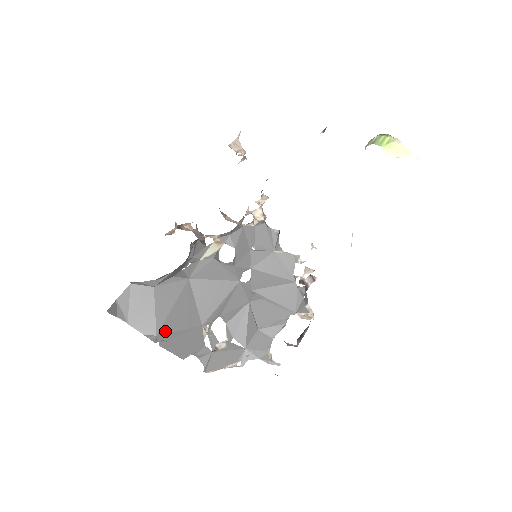
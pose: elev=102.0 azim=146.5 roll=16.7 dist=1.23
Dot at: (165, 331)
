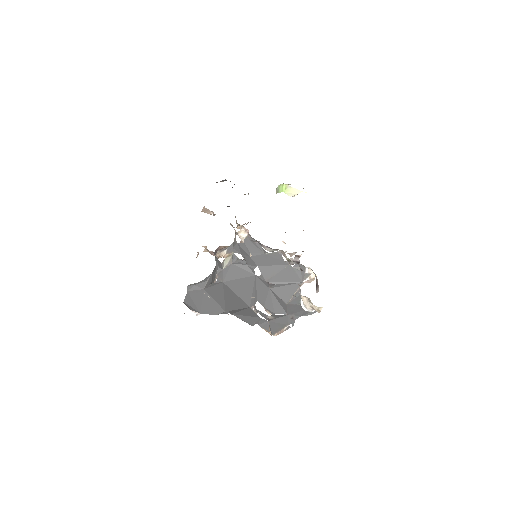
Dot at: occluded
